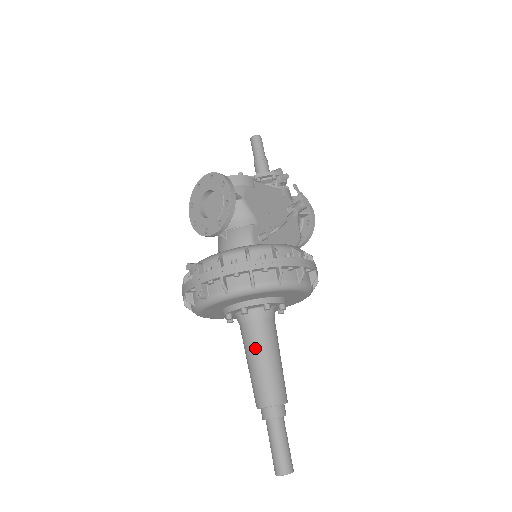
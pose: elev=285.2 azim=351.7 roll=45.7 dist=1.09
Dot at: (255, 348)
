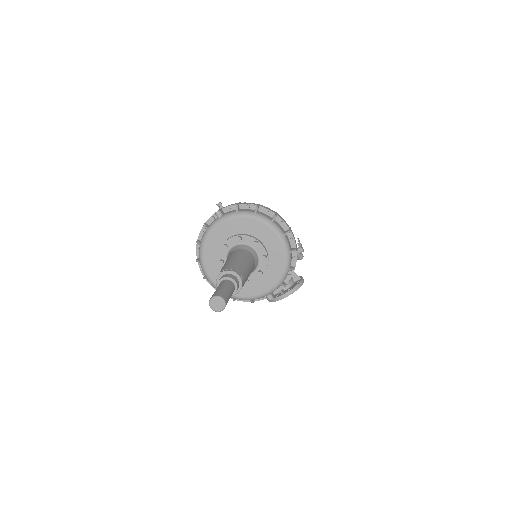
Dot at: (235, 255)
